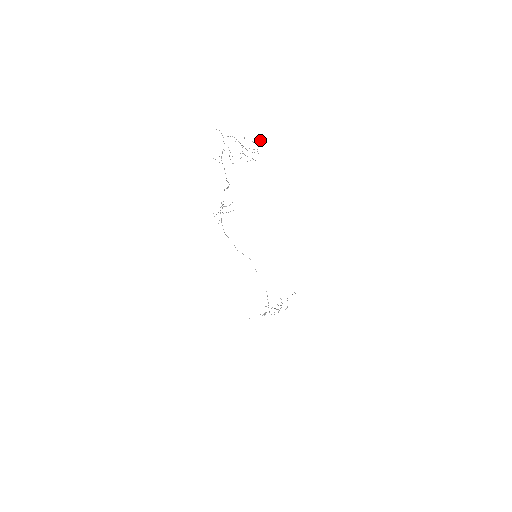
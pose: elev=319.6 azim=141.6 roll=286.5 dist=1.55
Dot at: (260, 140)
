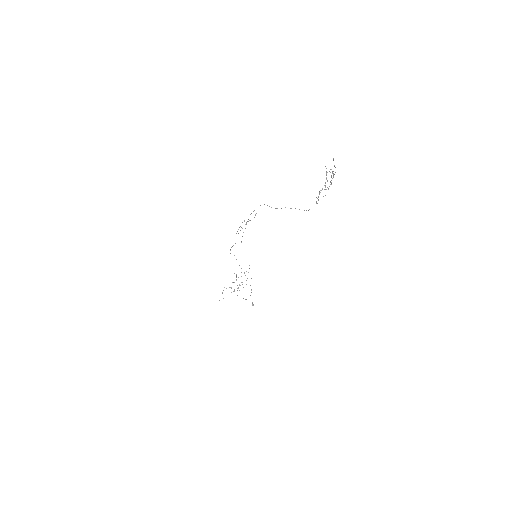
Dot at: occluded
